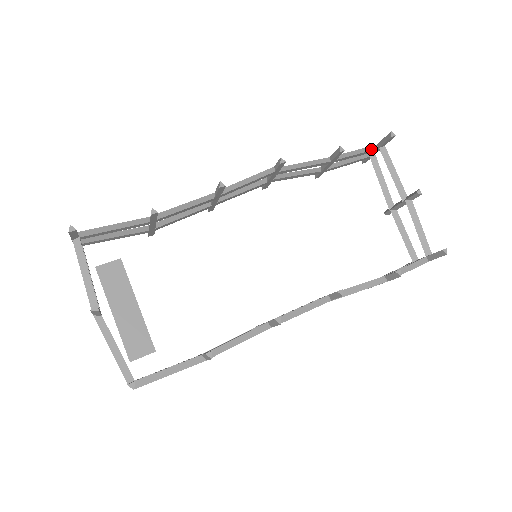
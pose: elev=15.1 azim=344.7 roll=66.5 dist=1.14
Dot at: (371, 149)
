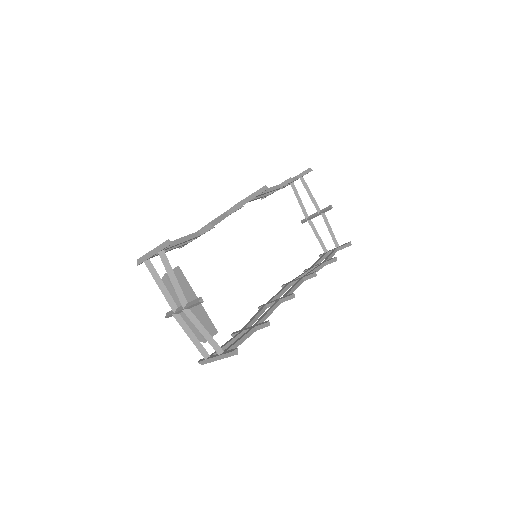
Dot at: (296, 179)
